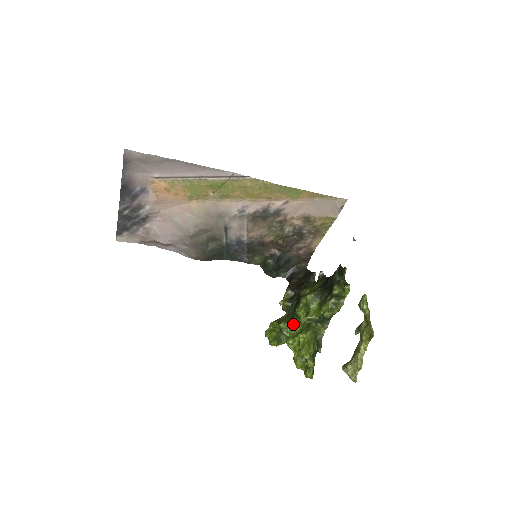
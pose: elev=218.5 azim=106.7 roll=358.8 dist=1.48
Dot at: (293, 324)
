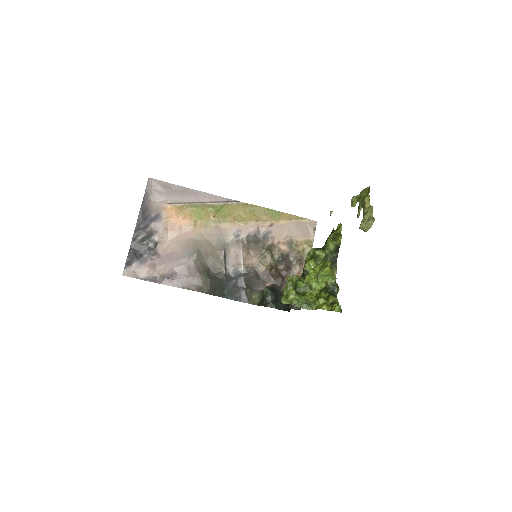
Dot at: occluded
